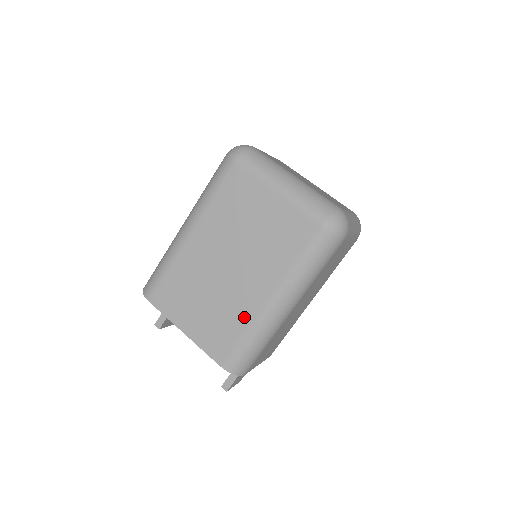
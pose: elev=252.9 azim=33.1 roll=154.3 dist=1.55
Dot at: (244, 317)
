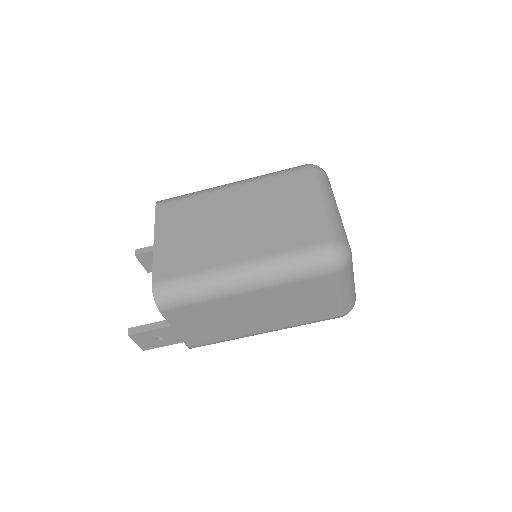
Dot at: (207, 261)
